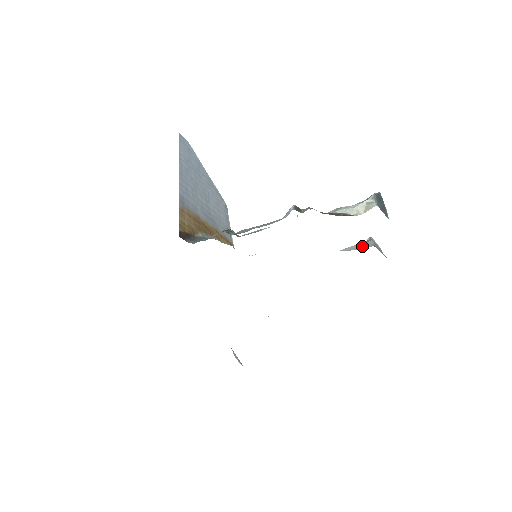
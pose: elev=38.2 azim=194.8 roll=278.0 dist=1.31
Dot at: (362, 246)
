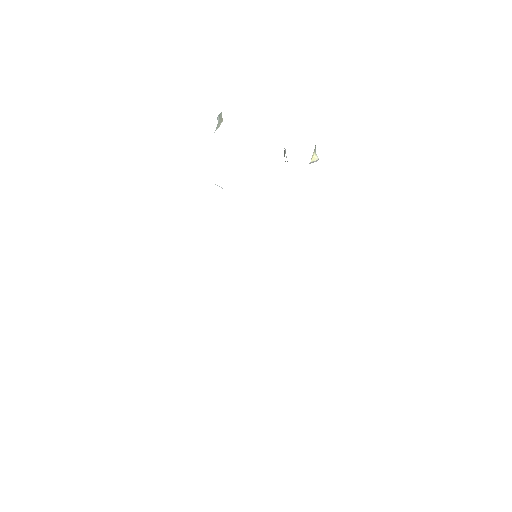
Dot at: occluded
